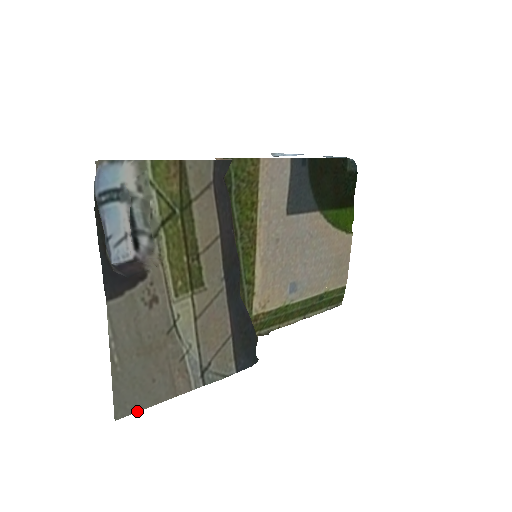
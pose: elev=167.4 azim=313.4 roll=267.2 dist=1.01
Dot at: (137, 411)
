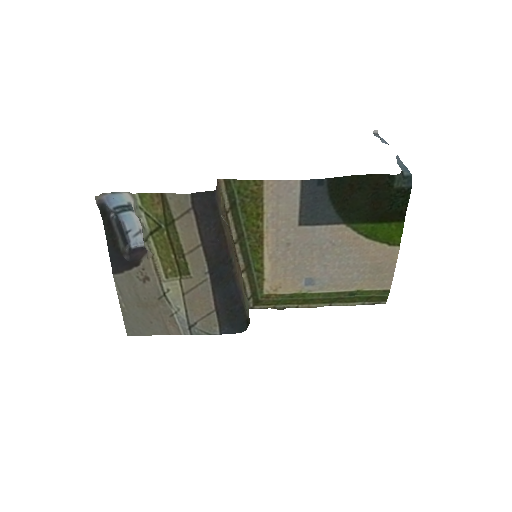
Dot at: (142, 335)
